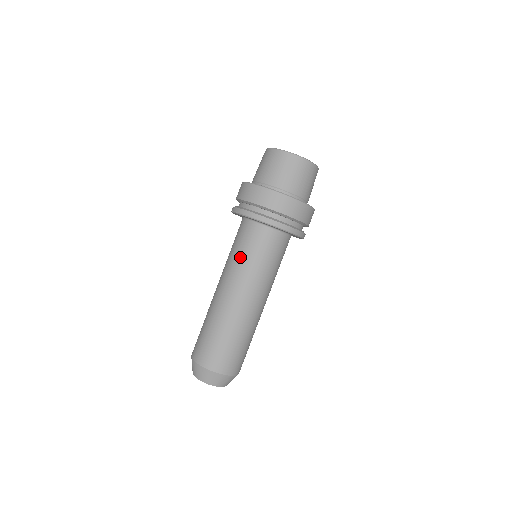
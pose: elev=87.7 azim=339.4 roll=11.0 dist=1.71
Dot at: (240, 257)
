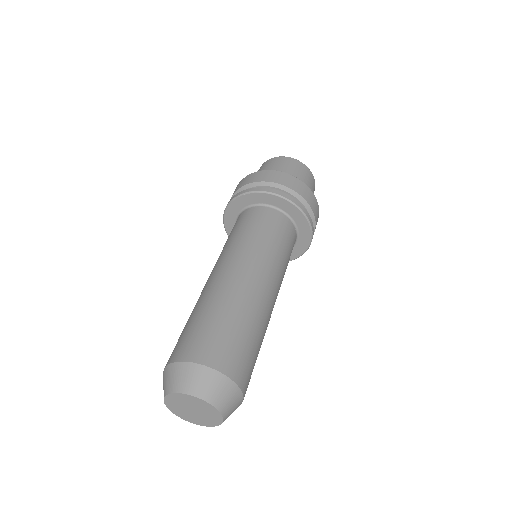
Dot at: (258, 237)
